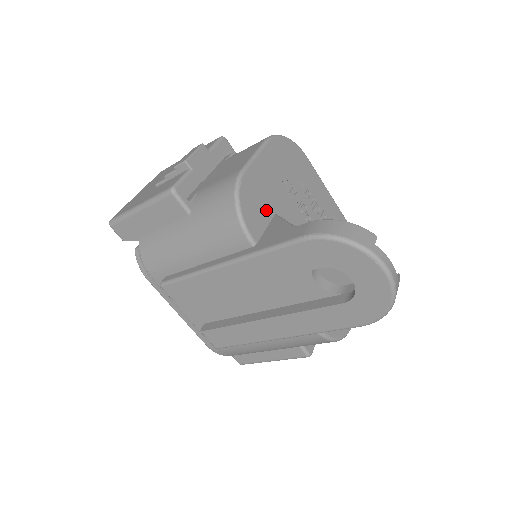
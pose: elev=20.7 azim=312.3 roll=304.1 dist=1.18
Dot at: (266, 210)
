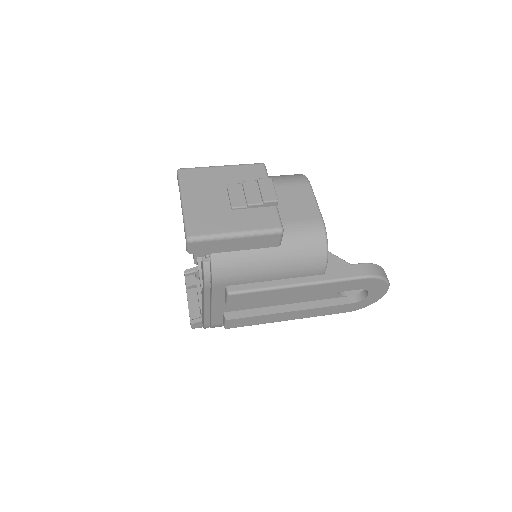
Dot at: occluded
